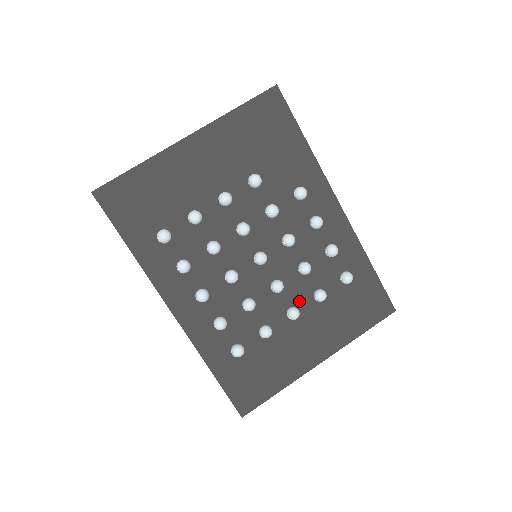
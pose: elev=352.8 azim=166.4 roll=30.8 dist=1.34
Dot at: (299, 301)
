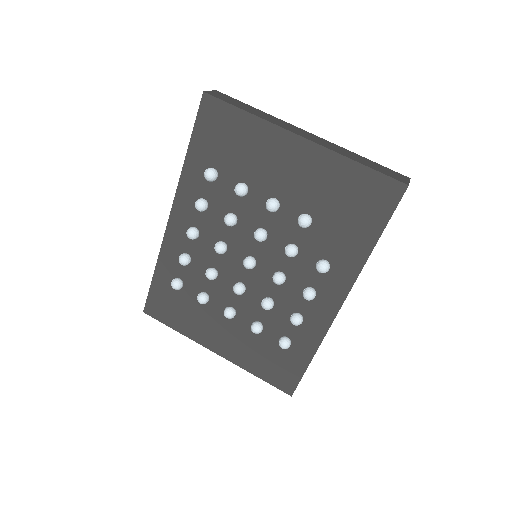
Dot at: (244, 312)
